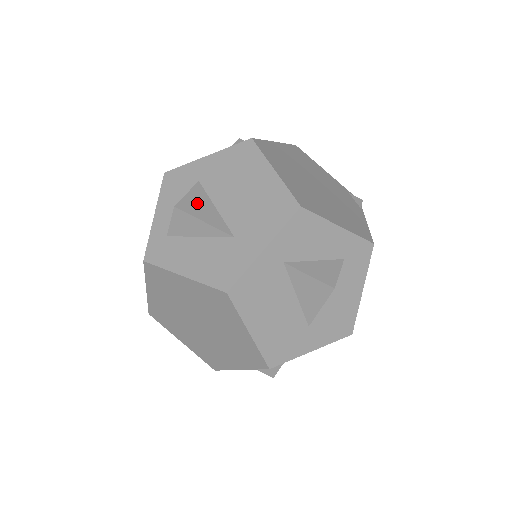
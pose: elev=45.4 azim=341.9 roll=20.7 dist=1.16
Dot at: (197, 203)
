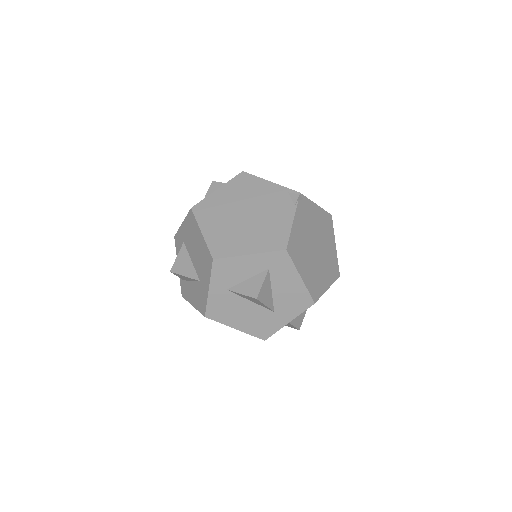
Dot at: (182, 262)
